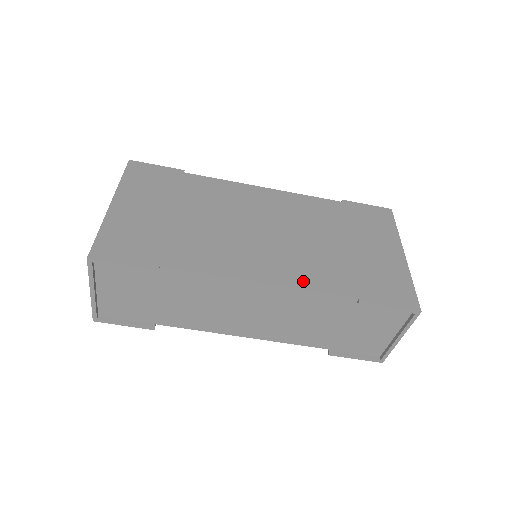
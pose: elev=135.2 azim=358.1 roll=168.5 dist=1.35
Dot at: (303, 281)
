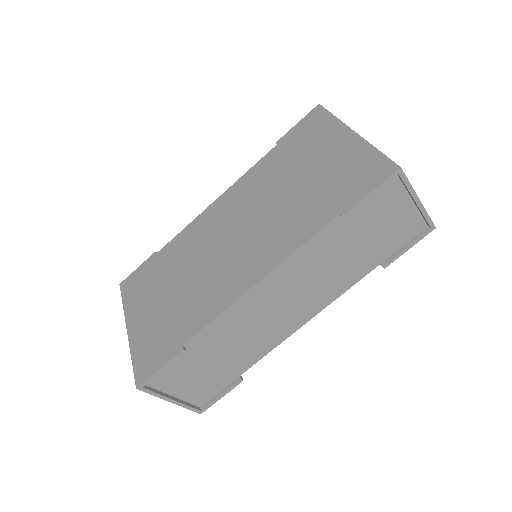
Dot at: (287, 248)
